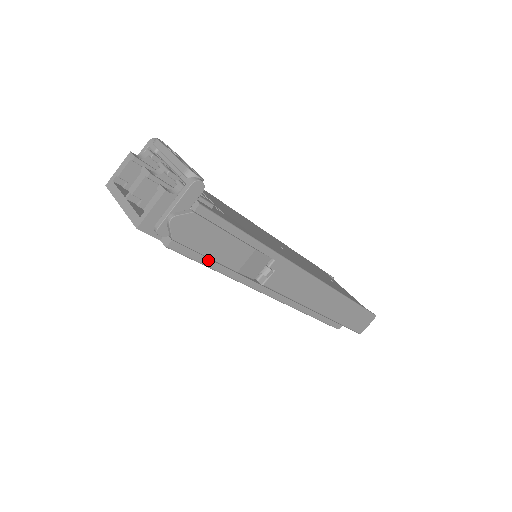
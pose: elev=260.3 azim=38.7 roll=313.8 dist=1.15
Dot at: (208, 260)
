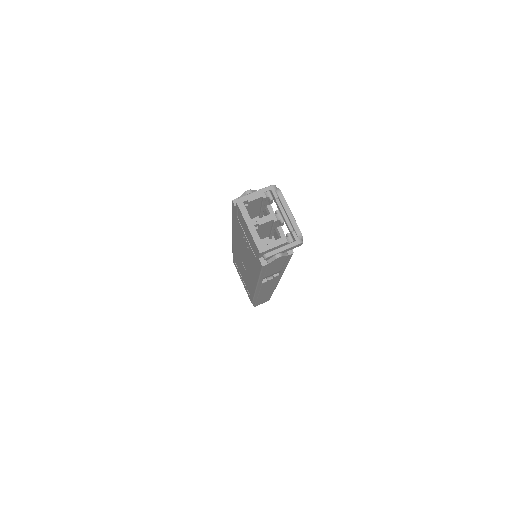
Dot at: (264, 272)
